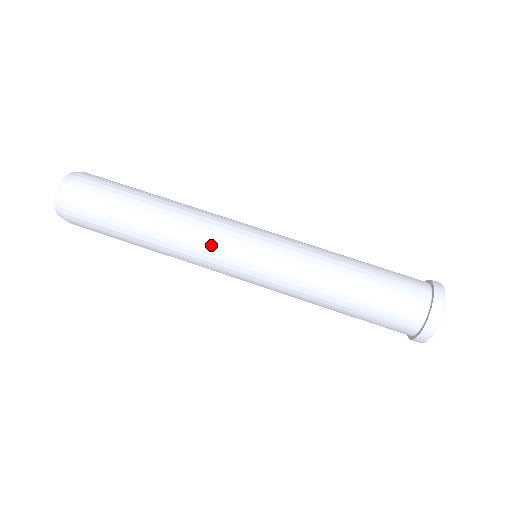
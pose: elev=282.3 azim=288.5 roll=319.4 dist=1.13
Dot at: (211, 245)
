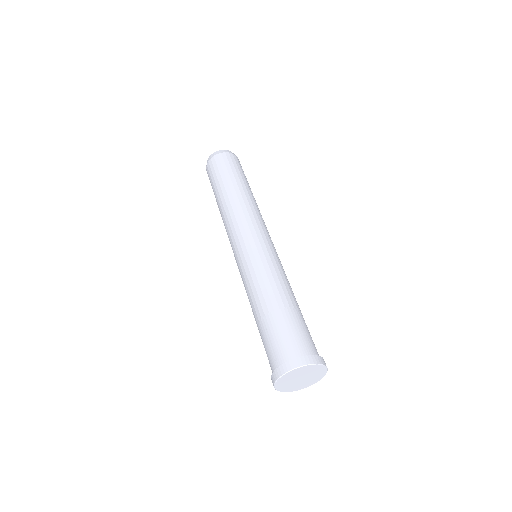
Dot at: (234, 227)
